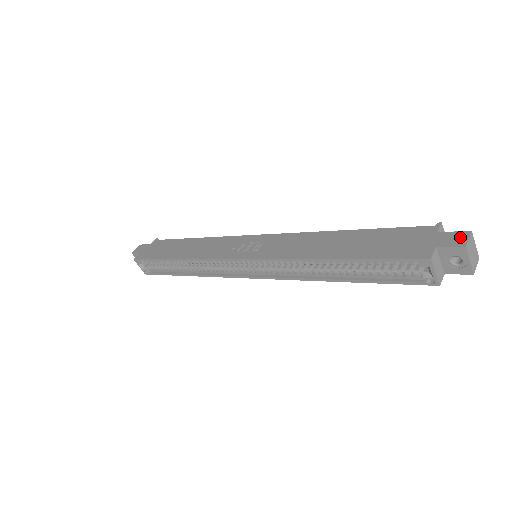
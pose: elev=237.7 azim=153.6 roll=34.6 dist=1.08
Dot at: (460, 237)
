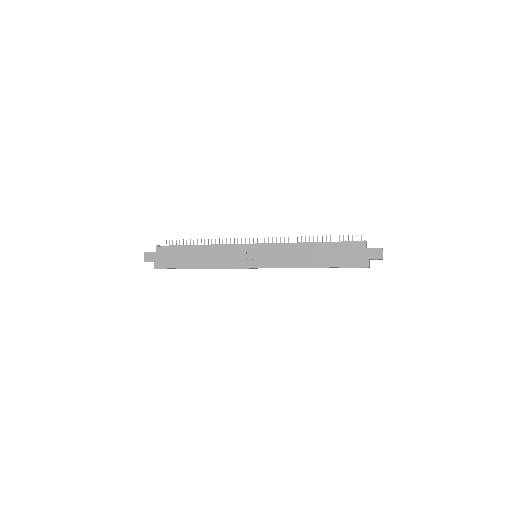
Dot at: (378, 252)
